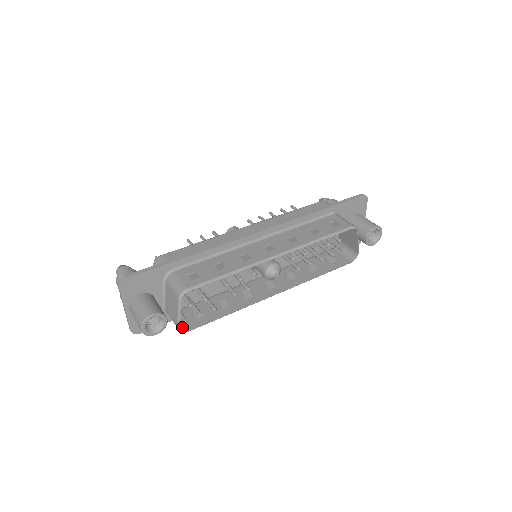
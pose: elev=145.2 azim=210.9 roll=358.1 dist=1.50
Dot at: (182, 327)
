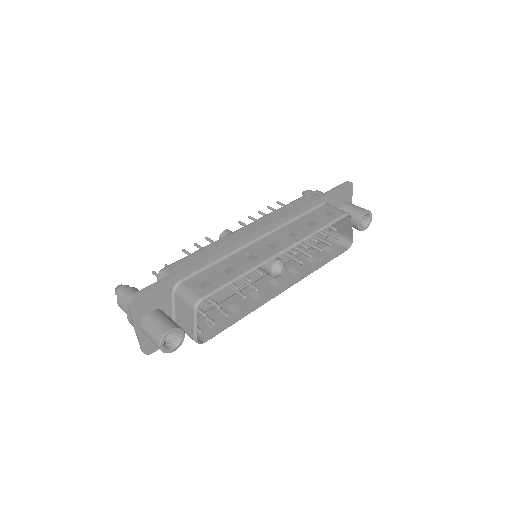
Dot at: (198, 339)
